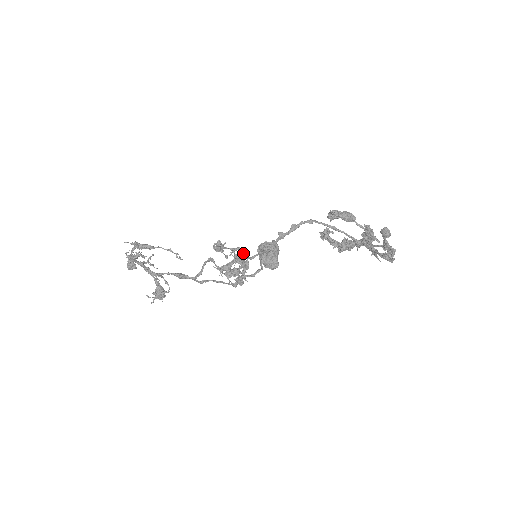
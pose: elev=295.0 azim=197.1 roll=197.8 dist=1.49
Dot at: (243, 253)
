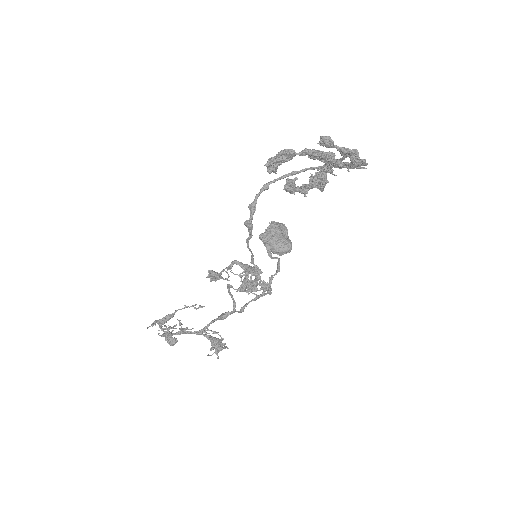
Dot at: (240, 264)
